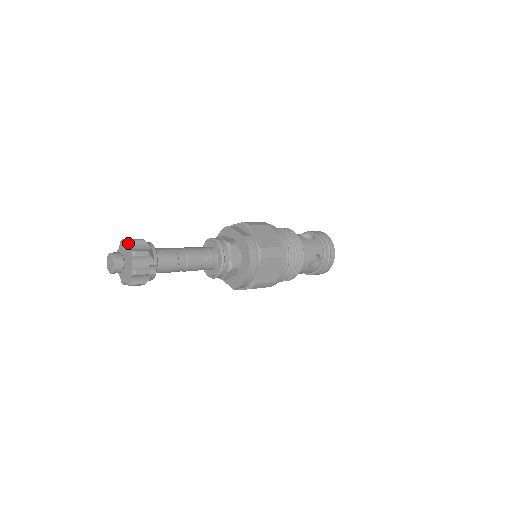
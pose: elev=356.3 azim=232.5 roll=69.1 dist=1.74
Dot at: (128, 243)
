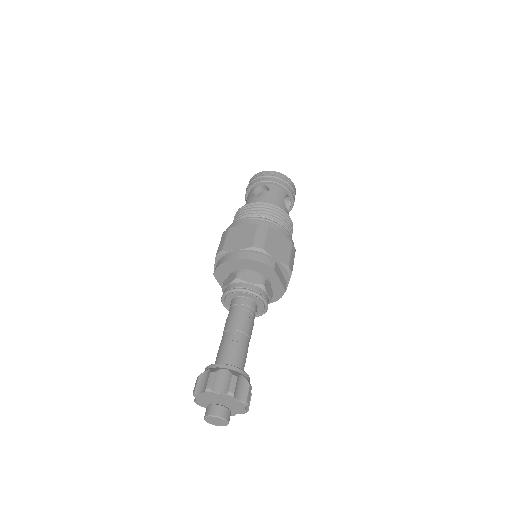
Dot at: occluded
